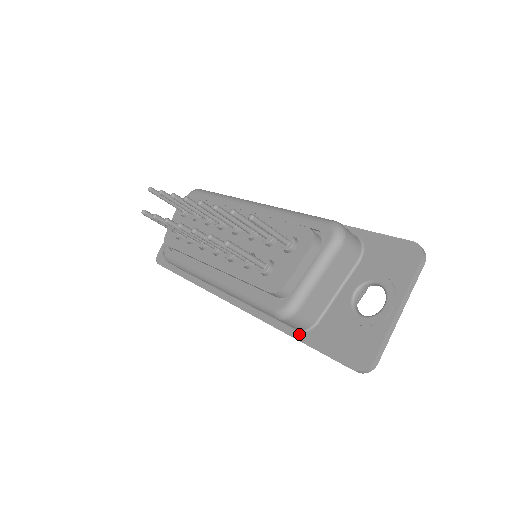
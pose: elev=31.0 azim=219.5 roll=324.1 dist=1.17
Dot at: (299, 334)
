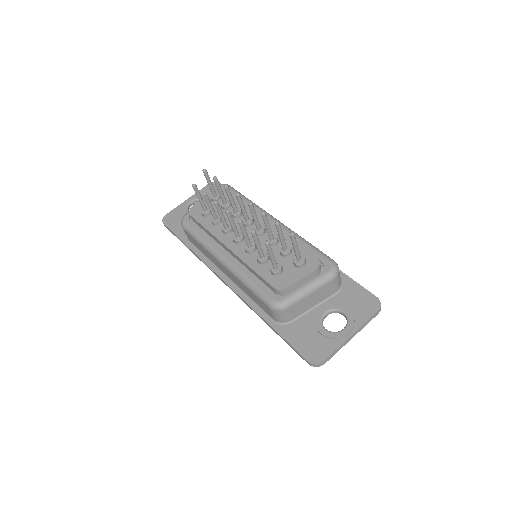
Dot at: (275, 324)
